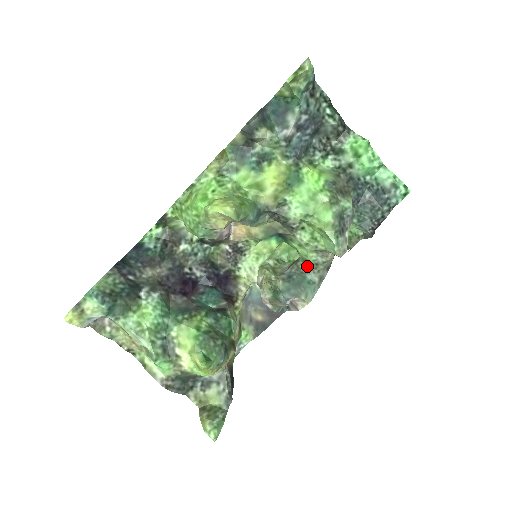
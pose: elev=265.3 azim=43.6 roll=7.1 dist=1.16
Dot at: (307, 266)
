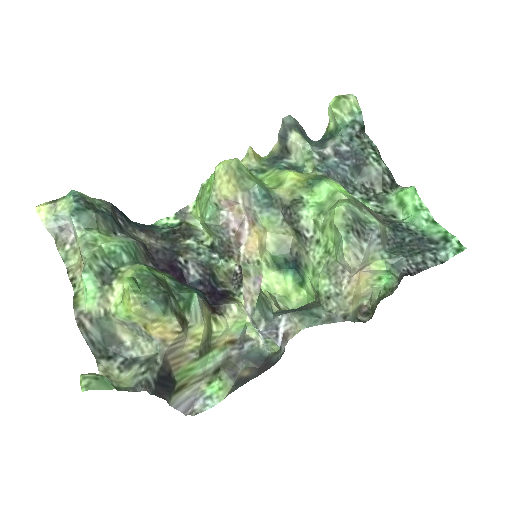
Dot at: (318, 303)
